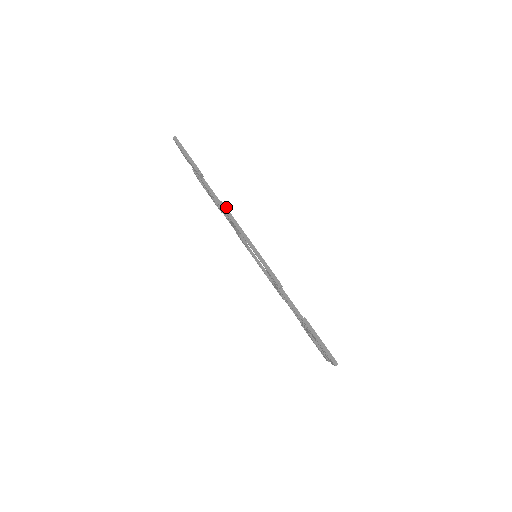
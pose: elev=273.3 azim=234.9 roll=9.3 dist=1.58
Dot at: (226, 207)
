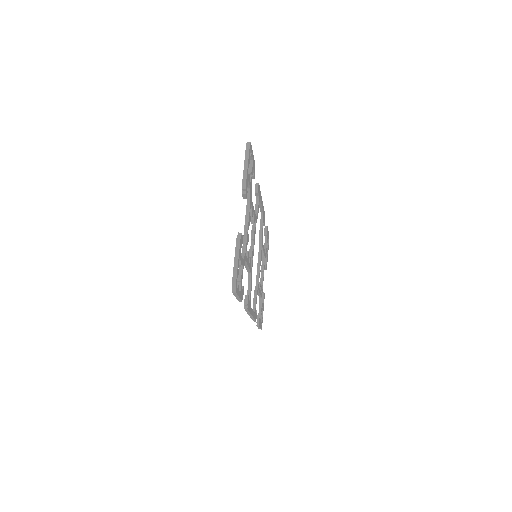
Dot at: occluded
